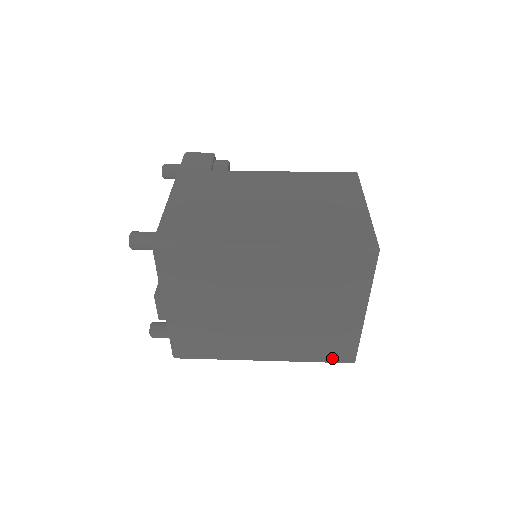
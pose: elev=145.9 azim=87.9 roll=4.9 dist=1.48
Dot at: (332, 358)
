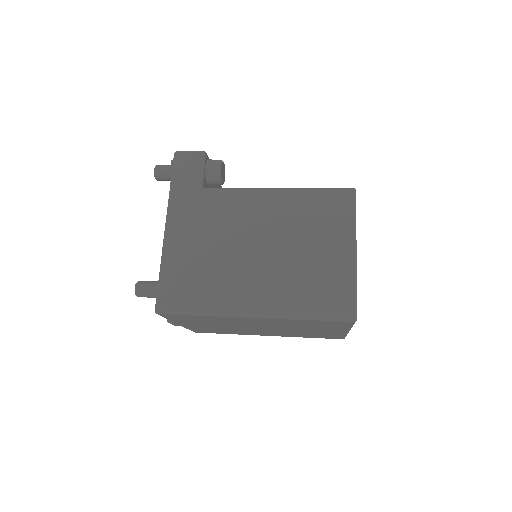
Dot at: (325, 338)
